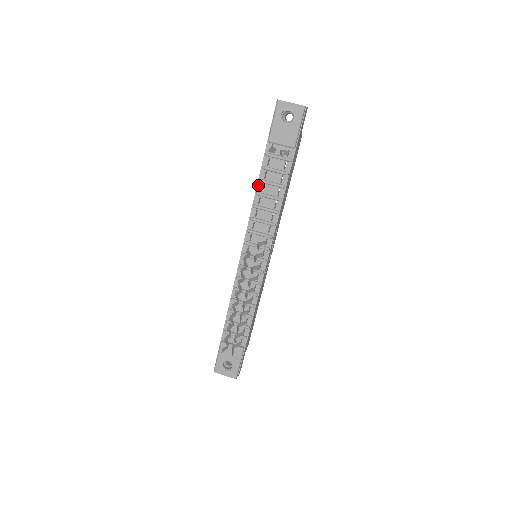
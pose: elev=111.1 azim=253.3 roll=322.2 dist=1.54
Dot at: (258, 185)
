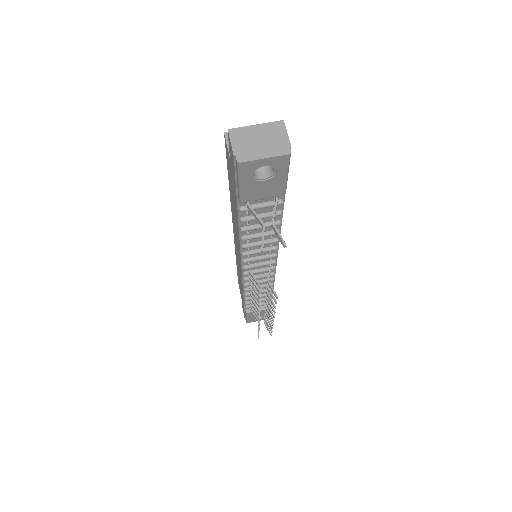
Dot at: (240, 232)
